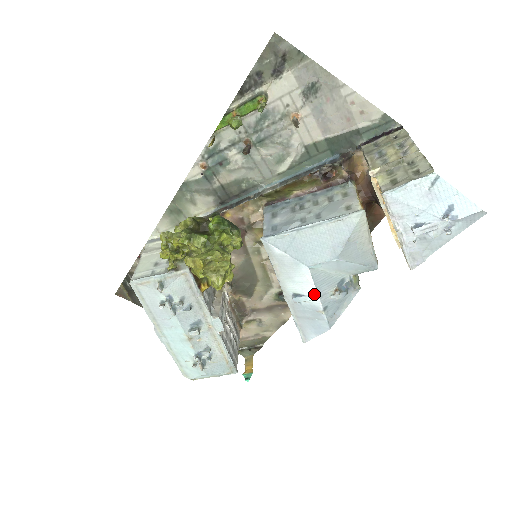
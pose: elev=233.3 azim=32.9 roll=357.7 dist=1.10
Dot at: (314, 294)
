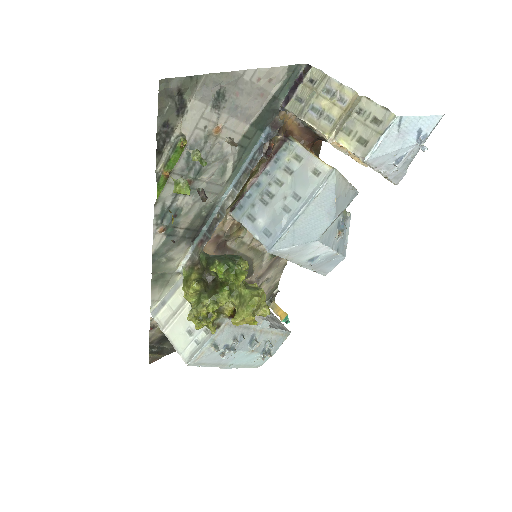
Dot at: (327, 250)
